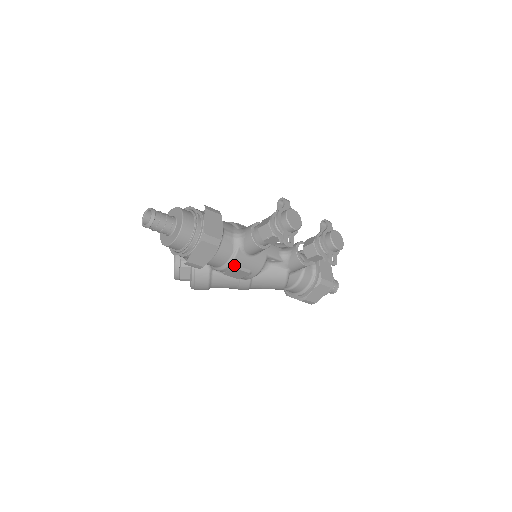
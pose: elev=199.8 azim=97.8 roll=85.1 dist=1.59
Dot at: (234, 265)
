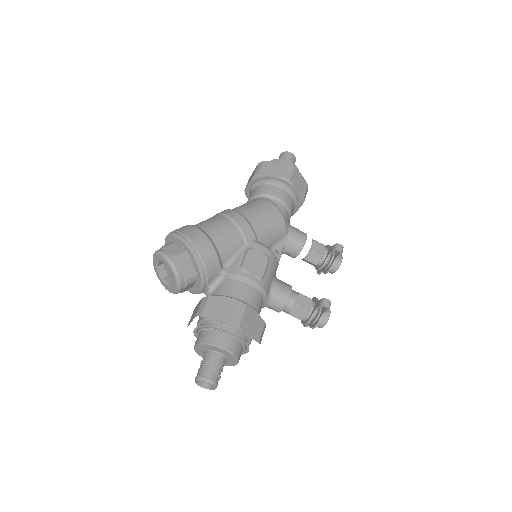
Dot at: occluded
